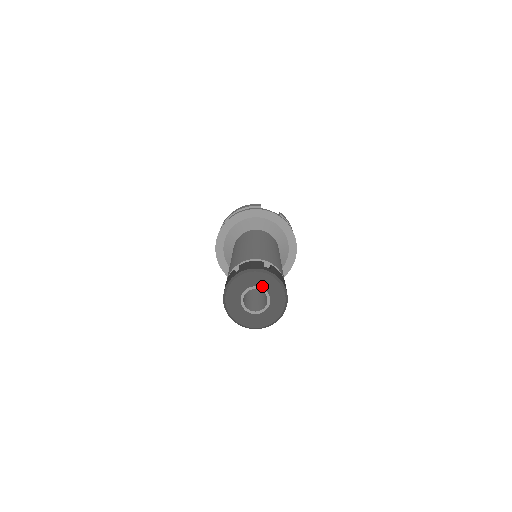
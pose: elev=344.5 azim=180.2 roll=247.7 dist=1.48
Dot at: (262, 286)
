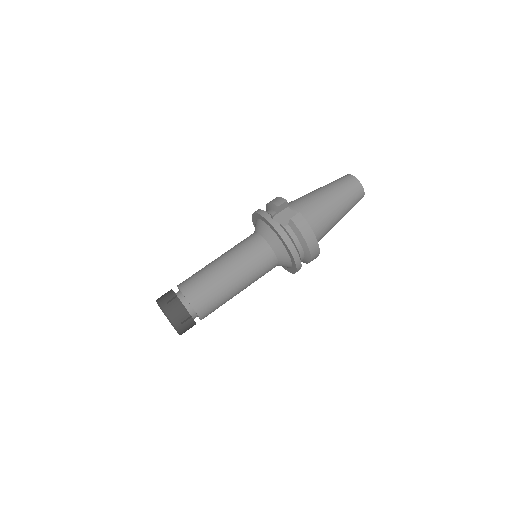
Dot at: occluded
